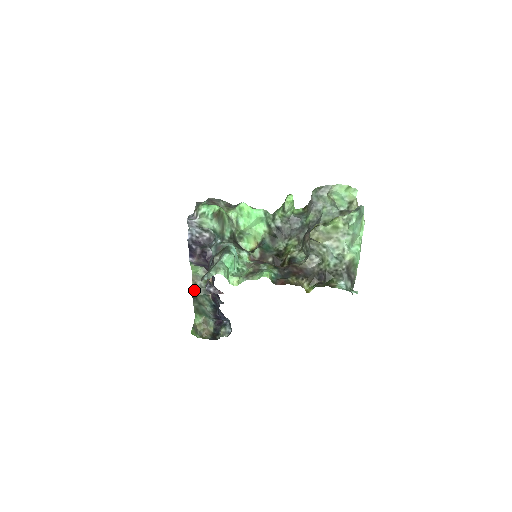
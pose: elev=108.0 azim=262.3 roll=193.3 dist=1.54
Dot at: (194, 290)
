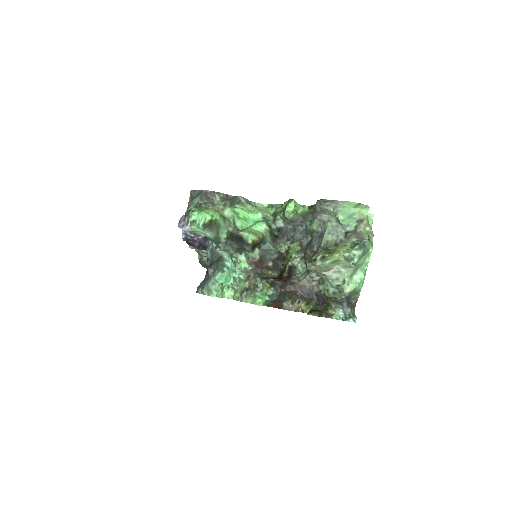
Dot at: (201, 260)
